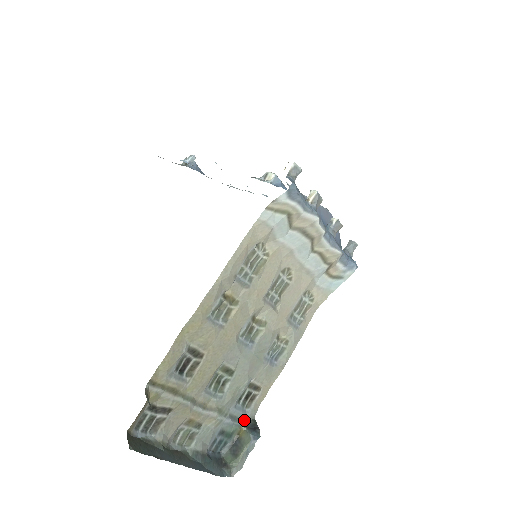
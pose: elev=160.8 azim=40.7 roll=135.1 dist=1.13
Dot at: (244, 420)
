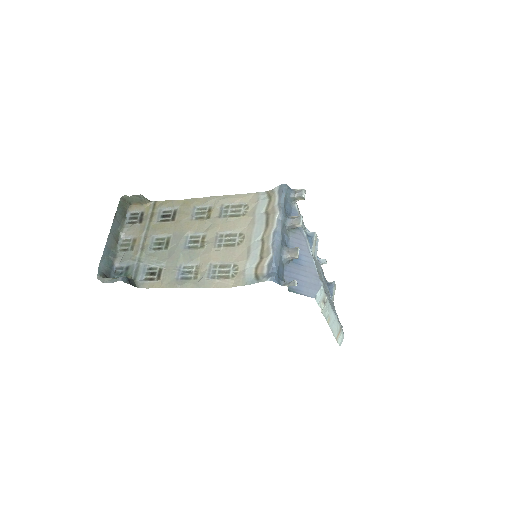
Dot at: (136, 280)
